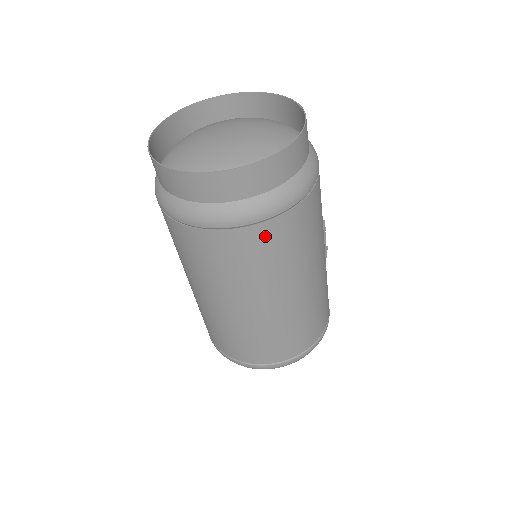
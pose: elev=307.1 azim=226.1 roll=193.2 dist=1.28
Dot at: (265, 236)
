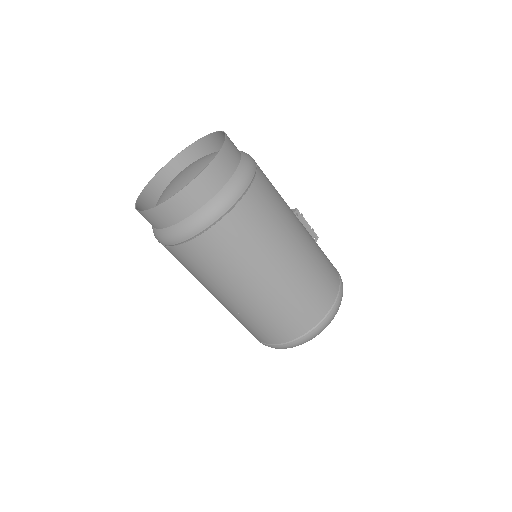
Dot at: (237, 222)
